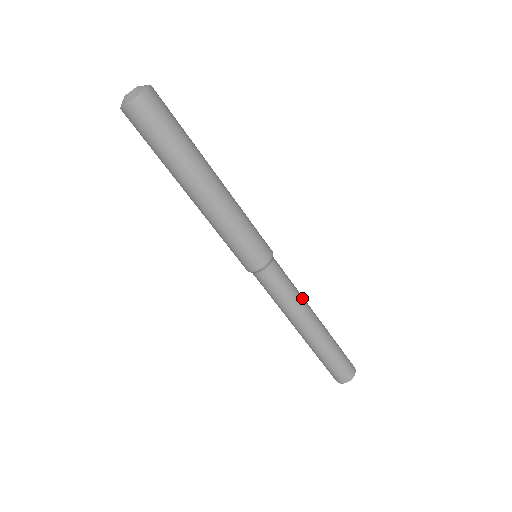
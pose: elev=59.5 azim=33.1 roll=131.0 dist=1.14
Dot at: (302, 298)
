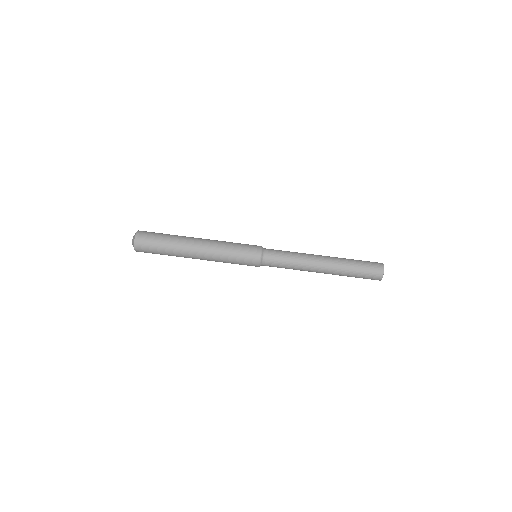
Dot at: occluded
